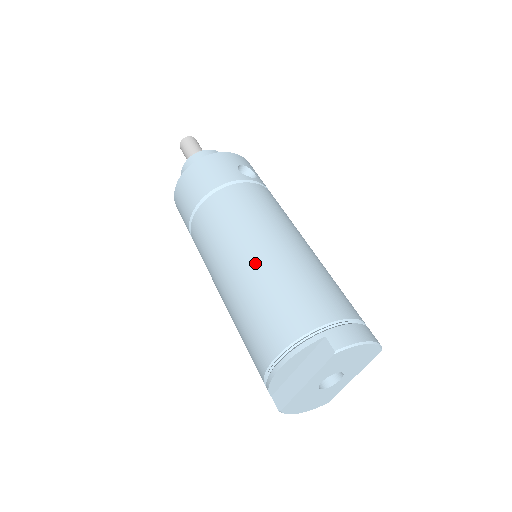
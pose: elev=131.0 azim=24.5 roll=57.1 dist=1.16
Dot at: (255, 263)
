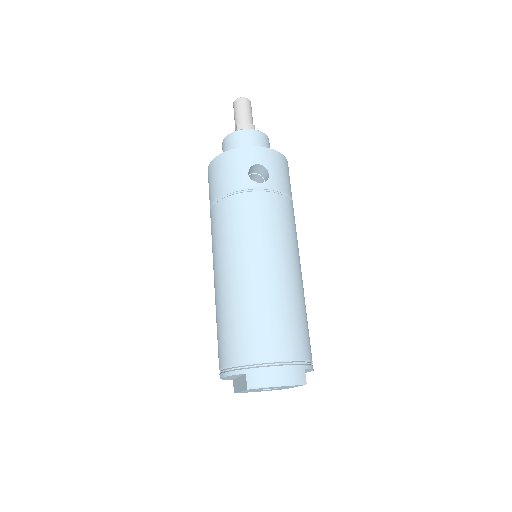
Dot at: (226, 287)
